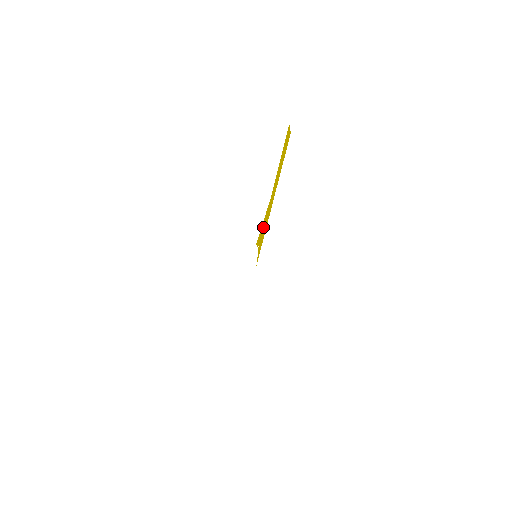
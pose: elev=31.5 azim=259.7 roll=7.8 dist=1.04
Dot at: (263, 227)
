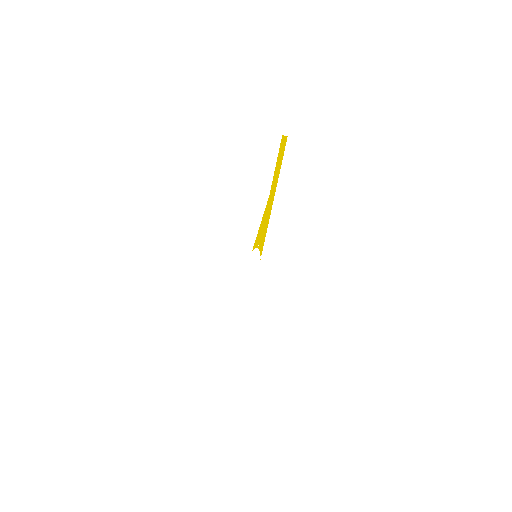
Dot at: (263, 224)
